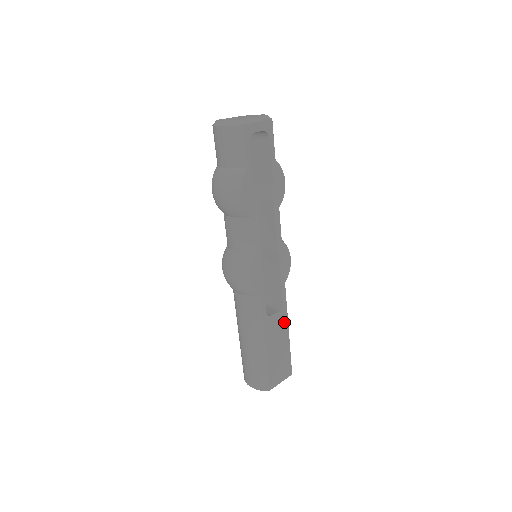
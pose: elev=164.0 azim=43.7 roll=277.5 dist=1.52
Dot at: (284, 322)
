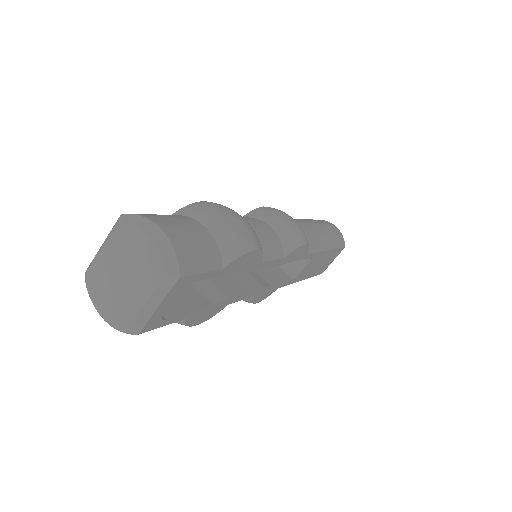
Dot at: (319, 256)
